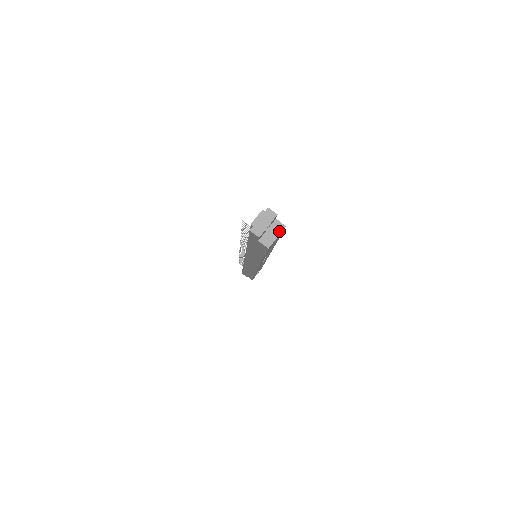
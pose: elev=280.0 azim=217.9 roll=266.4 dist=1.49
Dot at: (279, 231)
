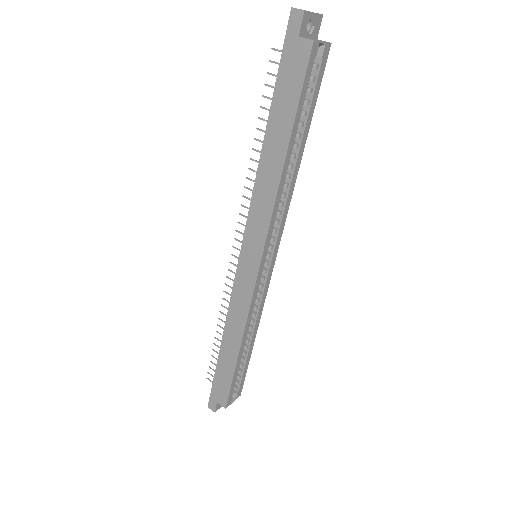
Dot at: (324, 41)
